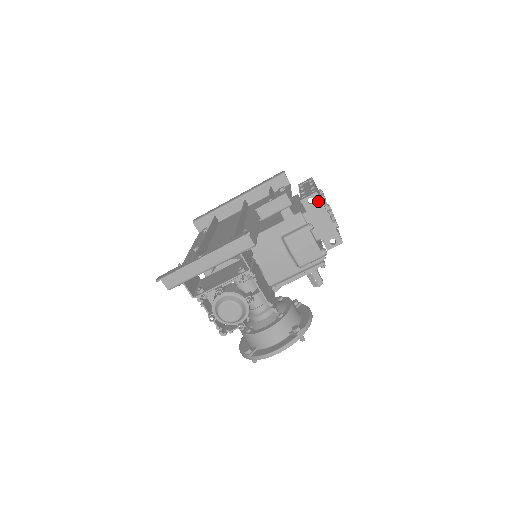
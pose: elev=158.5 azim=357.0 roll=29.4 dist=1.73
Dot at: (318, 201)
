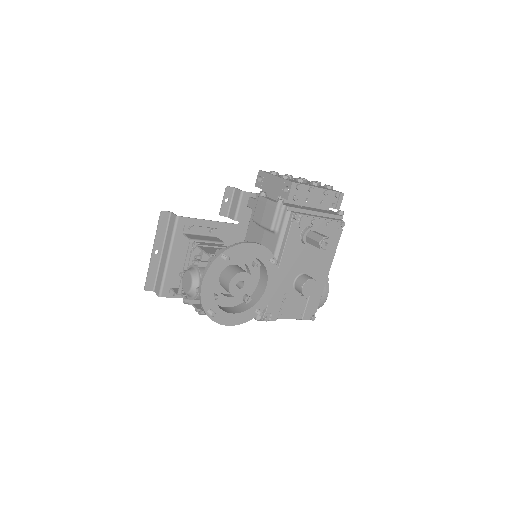
Dot at: (263, 174)
